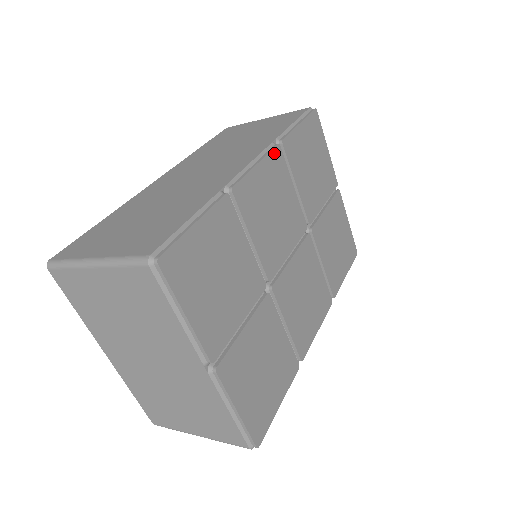
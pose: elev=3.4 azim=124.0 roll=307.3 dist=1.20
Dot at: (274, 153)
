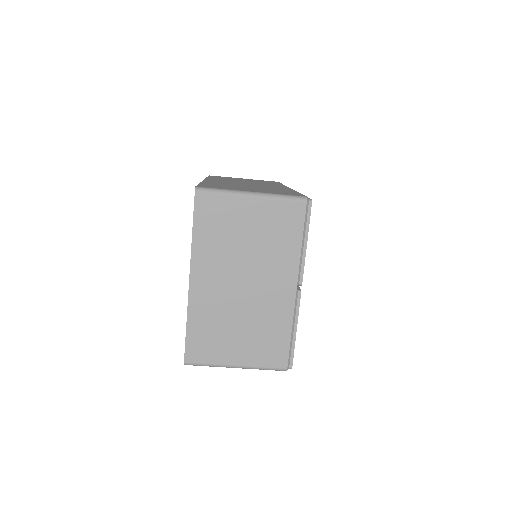
Dot at: occluded
